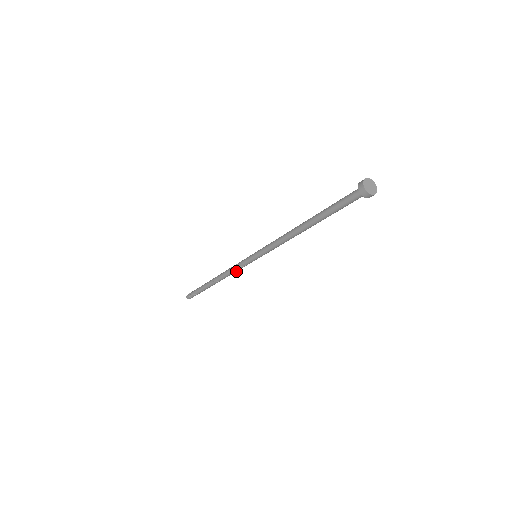
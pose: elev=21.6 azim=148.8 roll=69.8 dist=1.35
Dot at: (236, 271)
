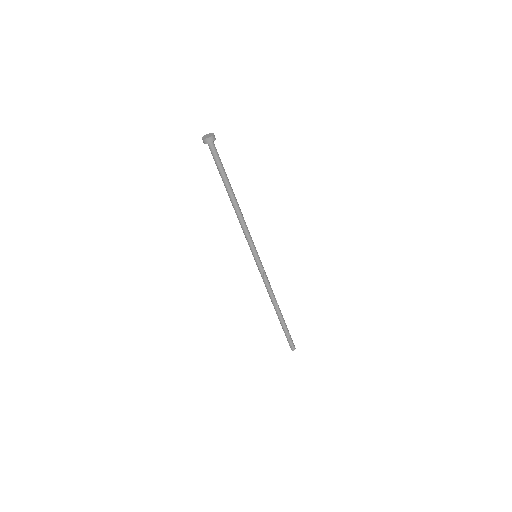
Dot at: (269, 282)
